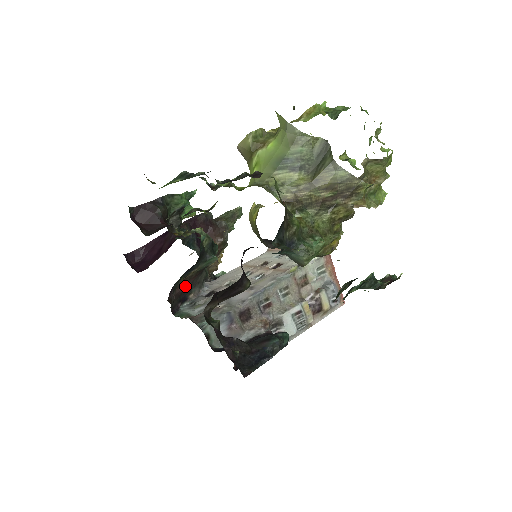
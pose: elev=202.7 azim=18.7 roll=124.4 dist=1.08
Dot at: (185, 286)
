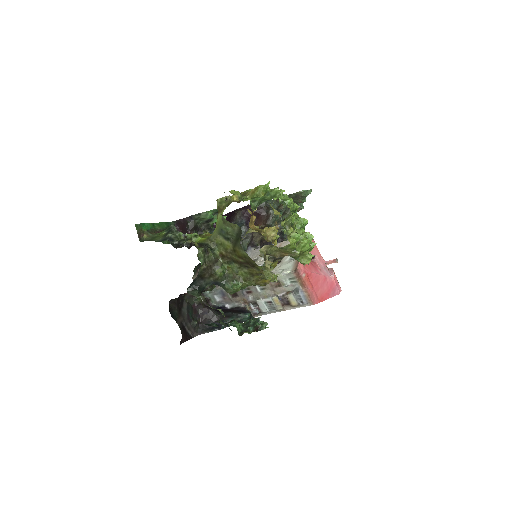
Dot at: occluded
